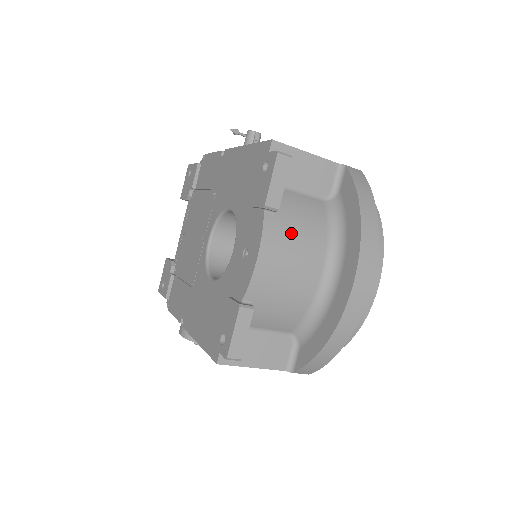
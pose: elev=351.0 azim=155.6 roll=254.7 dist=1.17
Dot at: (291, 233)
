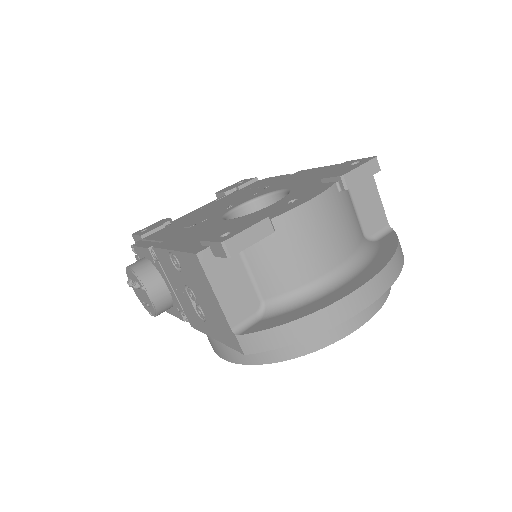
Dot at: (340, 216)
